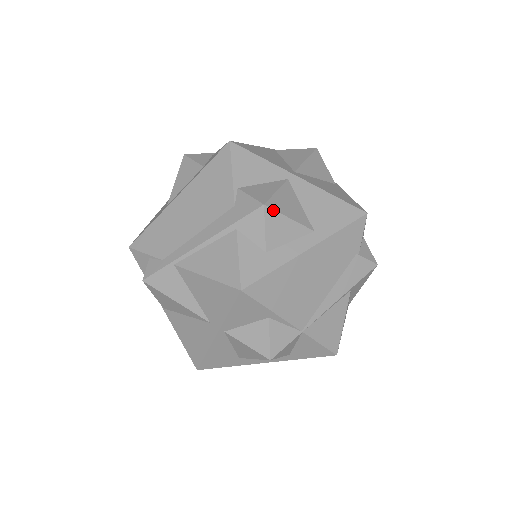
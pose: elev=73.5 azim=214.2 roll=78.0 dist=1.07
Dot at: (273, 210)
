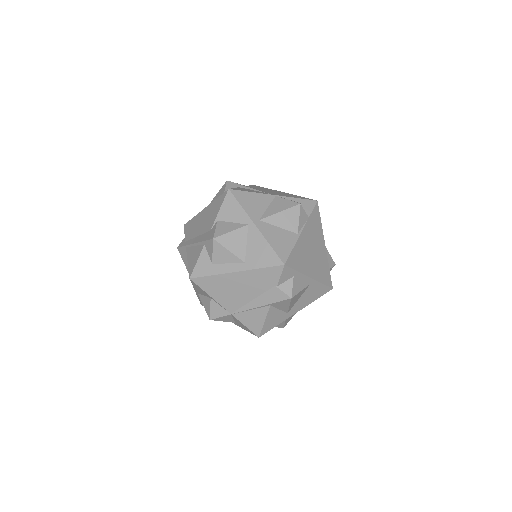
Dot at: (219, 243)
